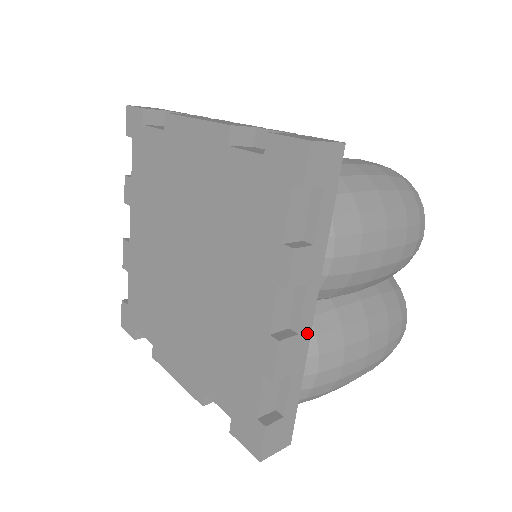
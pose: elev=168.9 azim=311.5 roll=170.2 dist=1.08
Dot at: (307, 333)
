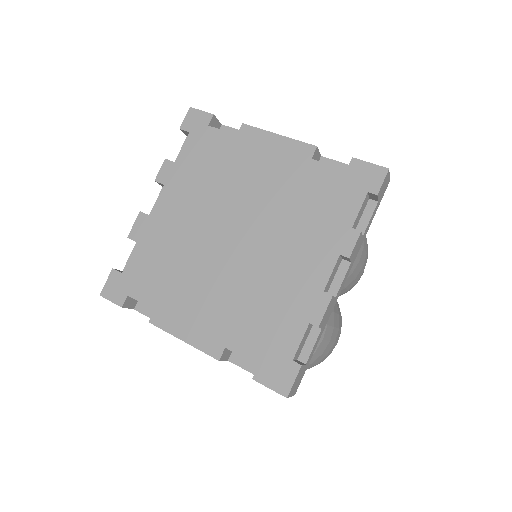
Dot at: (336, 300)
